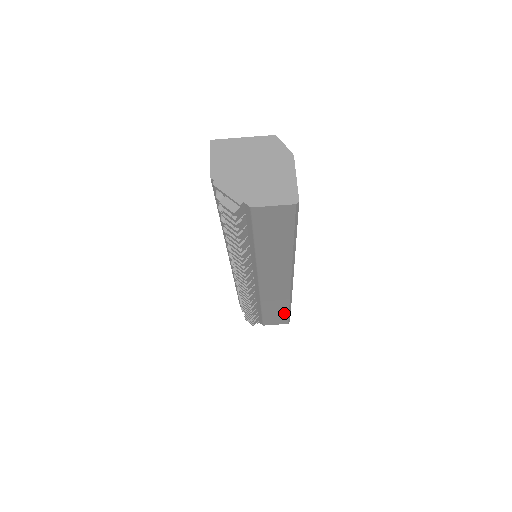
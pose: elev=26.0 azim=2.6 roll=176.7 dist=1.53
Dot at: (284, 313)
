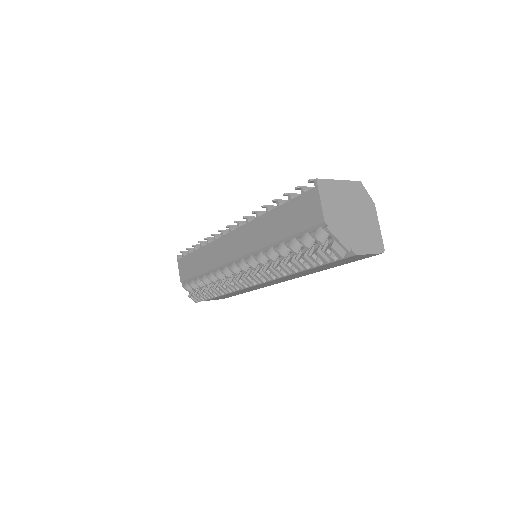
Dot at: (236, 294)
